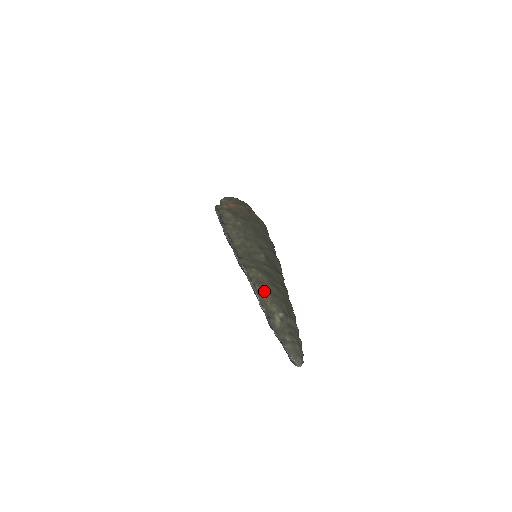
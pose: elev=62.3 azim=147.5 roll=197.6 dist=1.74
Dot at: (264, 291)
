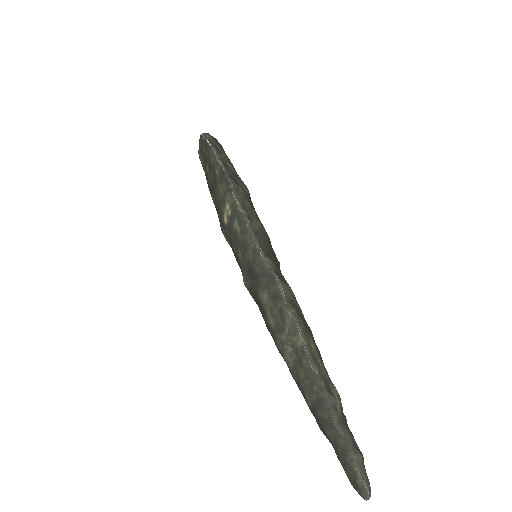
Dot at: (310, 335)
